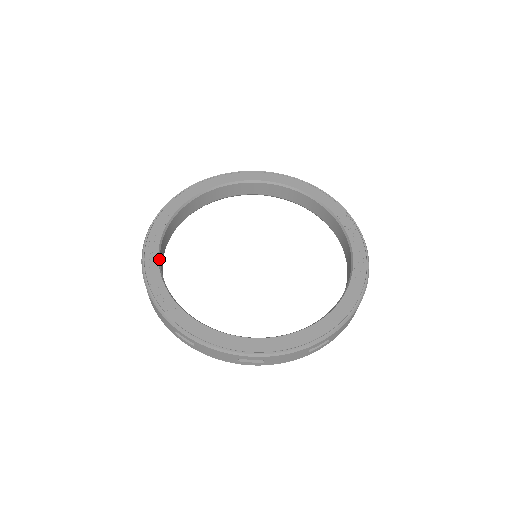
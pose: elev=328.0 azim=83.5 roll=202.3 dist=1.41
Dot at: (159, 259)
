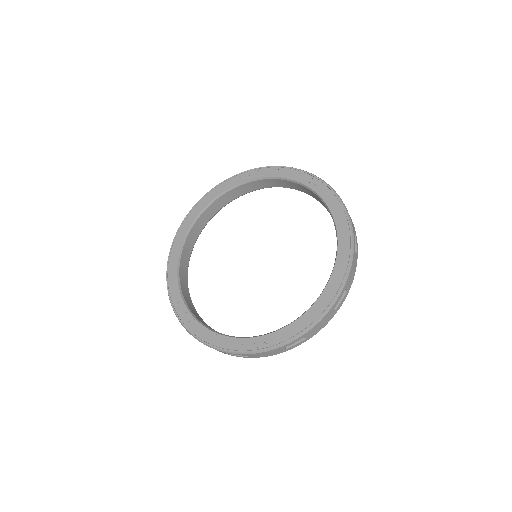
Dot at: (218, 333)
